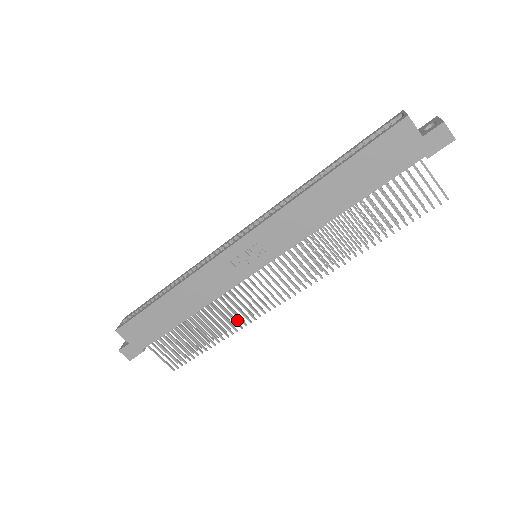
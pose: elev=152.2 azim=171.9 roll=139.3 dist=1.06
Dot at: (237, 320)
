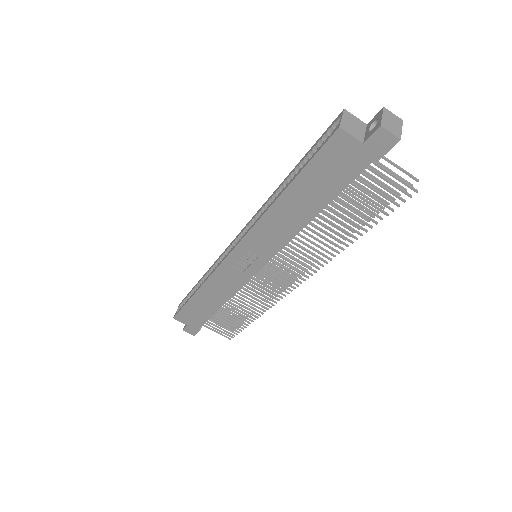
Dot at: occluded
